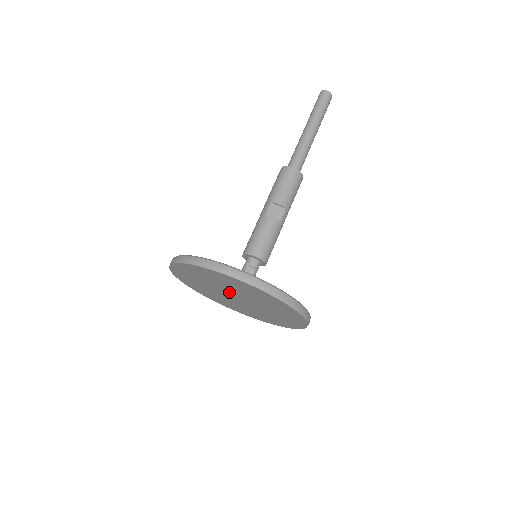
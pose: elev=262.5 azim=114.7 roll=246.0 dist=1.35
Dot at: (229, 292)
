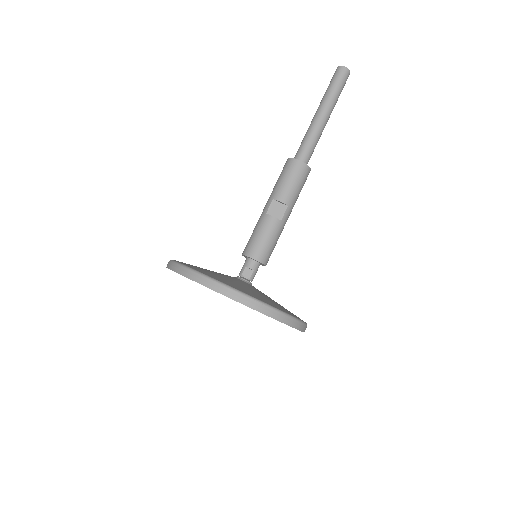
Dot at: occluded
